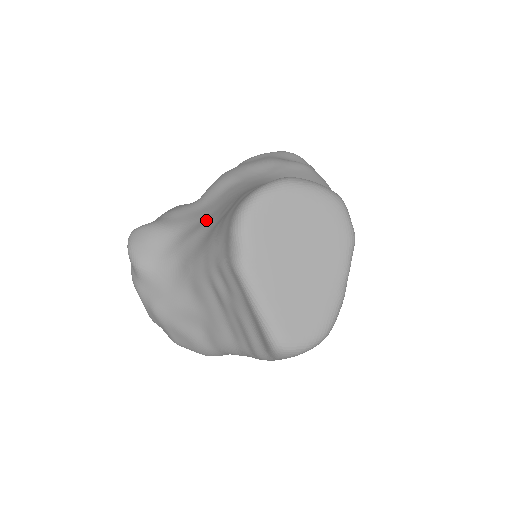
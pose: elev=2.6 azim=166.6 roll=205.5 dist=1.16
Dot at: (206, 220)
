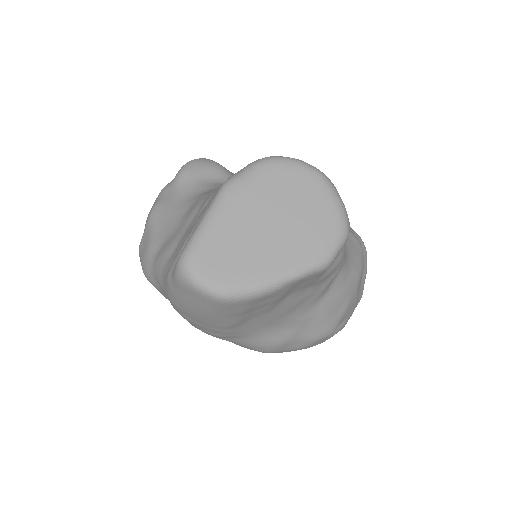
Dot at: occluded
